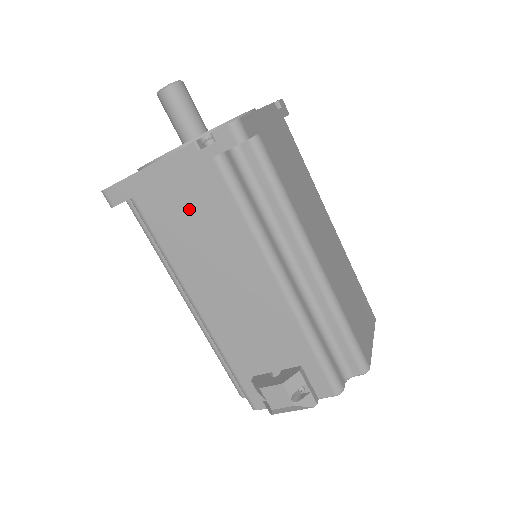
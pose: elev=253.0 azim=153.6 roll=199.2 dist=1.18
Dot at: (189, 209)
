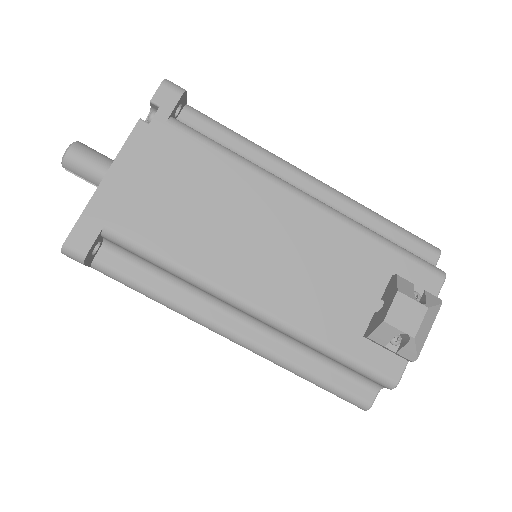
Dot at: (173, 191)
